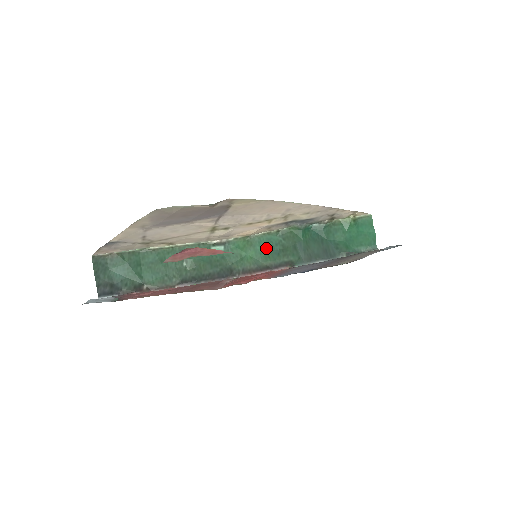
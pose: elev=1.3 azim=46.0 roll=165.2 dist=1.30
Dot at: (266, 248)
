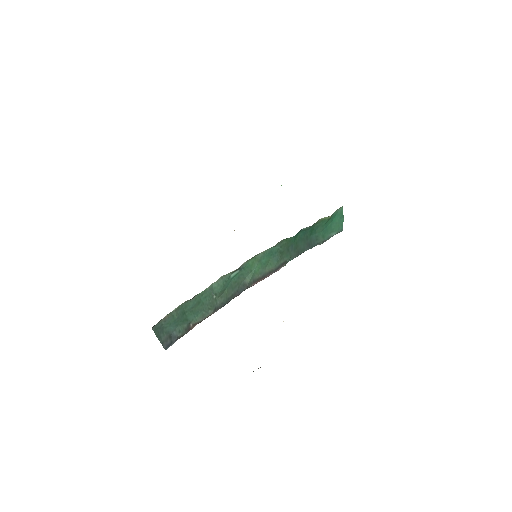
Dot at: (268, 258)
